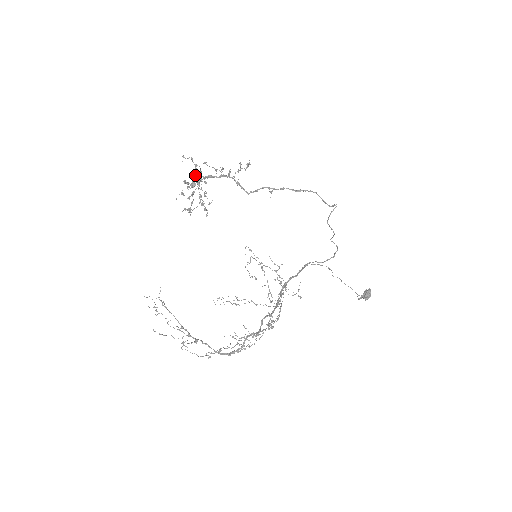
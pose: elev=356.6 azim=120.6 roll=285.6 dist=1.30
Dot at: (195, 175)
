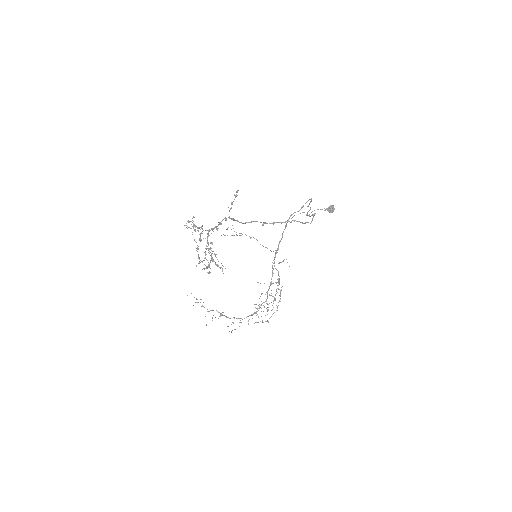
Dot at: occluded
